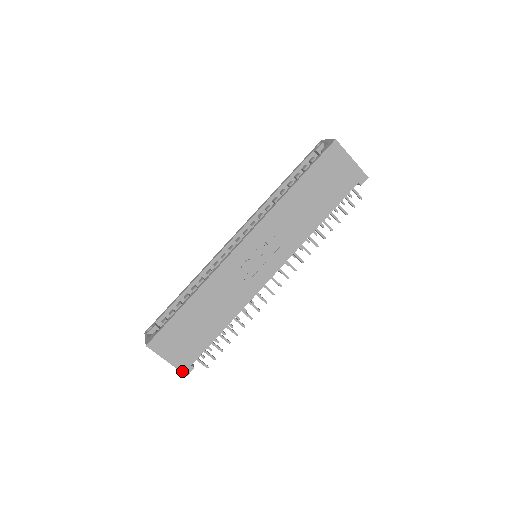
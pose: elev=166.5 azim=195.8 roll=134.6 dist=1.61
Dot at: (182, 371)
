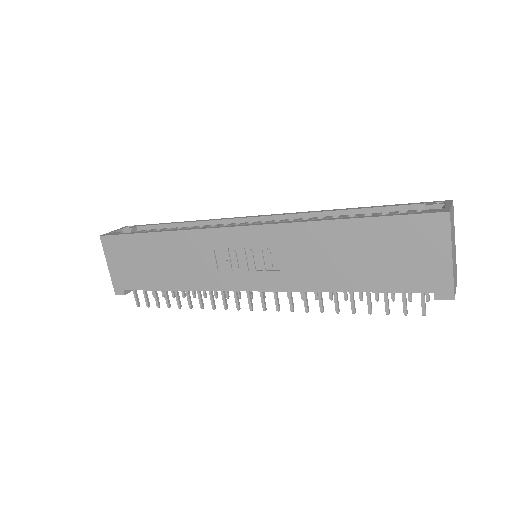
Dot at: (114, 287)
